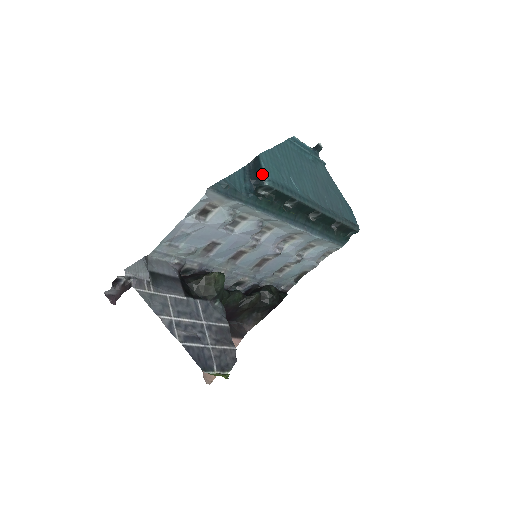
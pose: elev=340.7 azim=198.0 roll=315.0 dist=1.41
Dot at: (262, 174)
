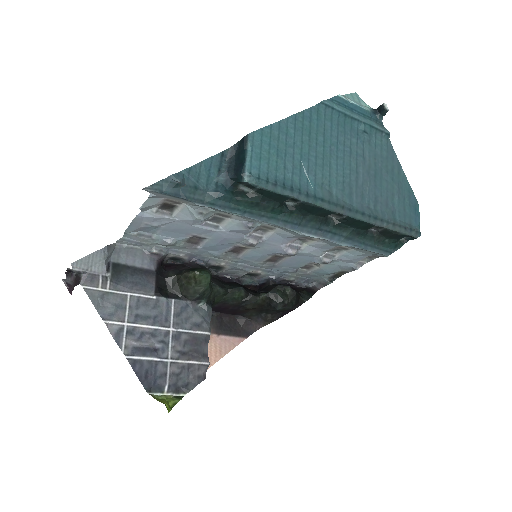
Dot at: (243, 165)
